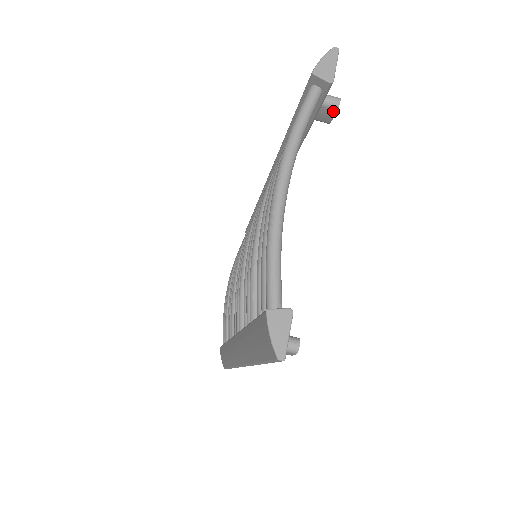
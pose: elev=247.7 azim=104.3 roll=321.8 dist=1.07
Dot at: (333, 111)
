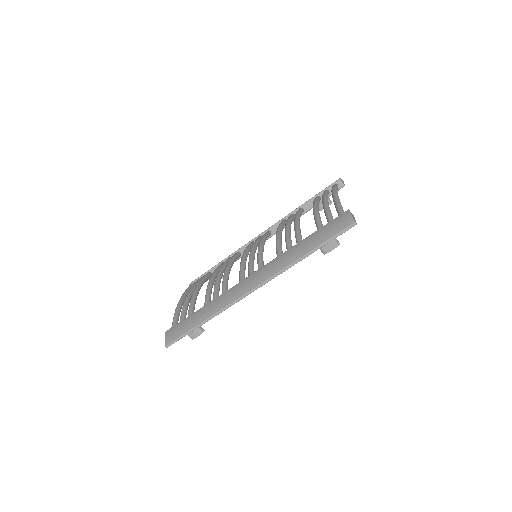
Dot at: occluded
